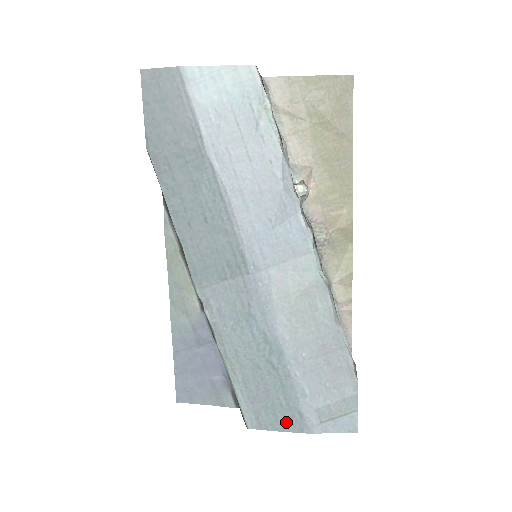
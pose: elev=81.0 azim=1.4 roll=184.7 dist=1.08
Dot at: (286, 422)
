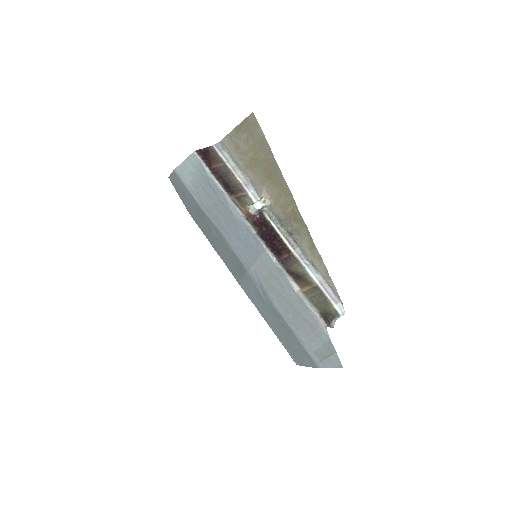
Dot at: (306, 361)
